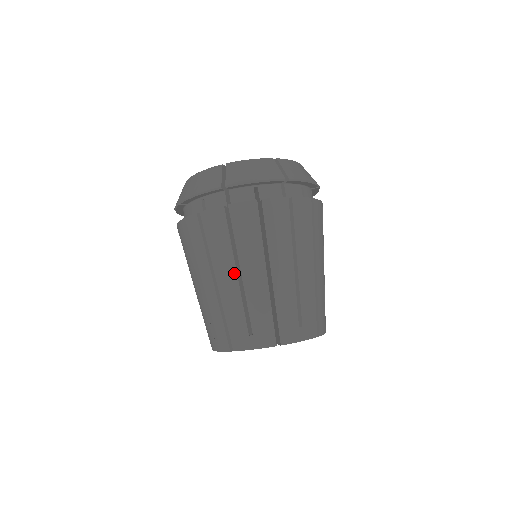
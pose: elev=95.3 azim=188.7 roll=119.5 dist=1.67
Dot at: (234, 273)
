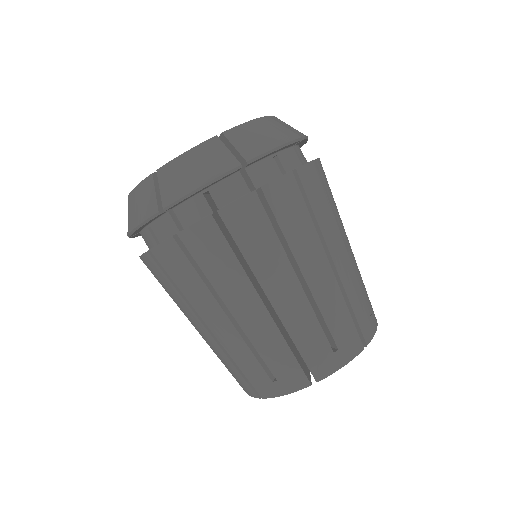
Dot at: occluded
